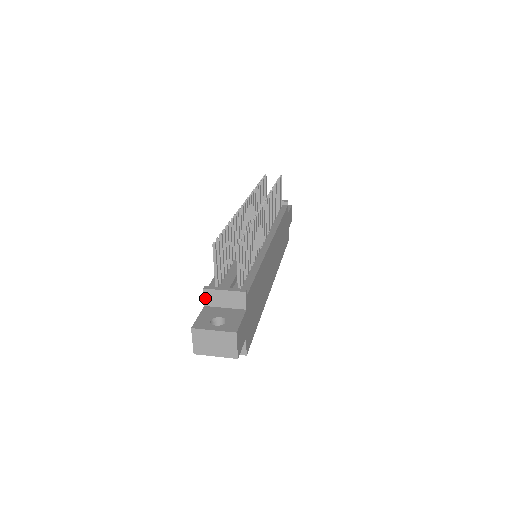
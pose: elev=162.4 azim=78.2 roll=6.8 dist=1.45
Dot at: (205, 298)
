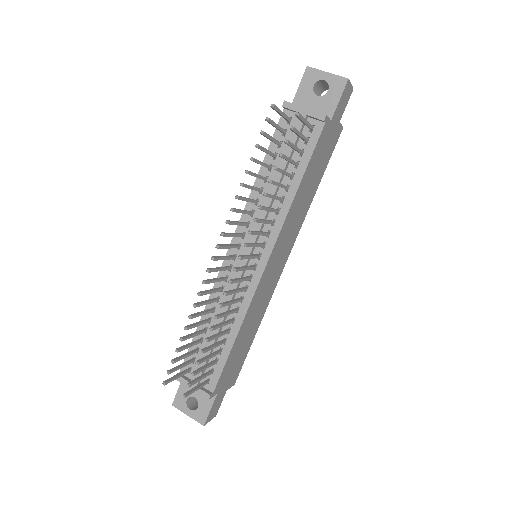
Dot at: occluded
